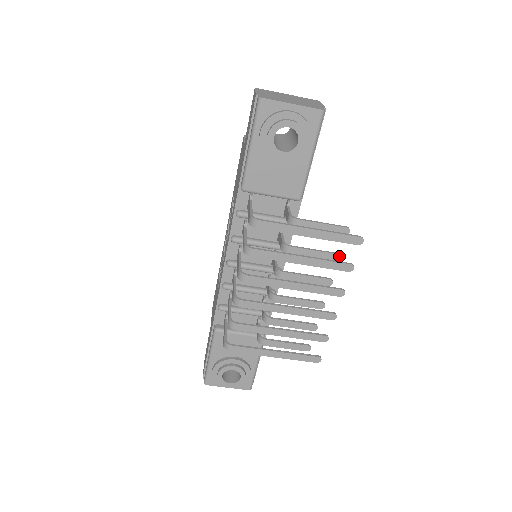
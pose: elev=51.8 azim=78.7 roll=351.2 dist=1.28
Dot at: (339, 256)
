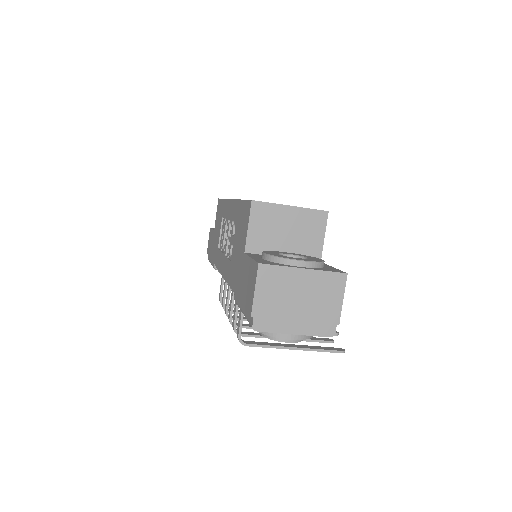
Dot at: occluded
